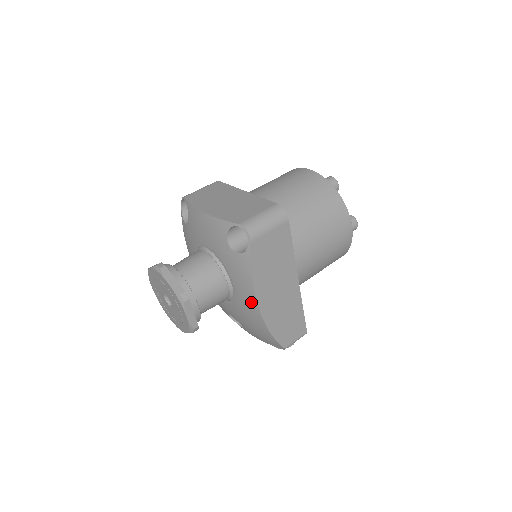
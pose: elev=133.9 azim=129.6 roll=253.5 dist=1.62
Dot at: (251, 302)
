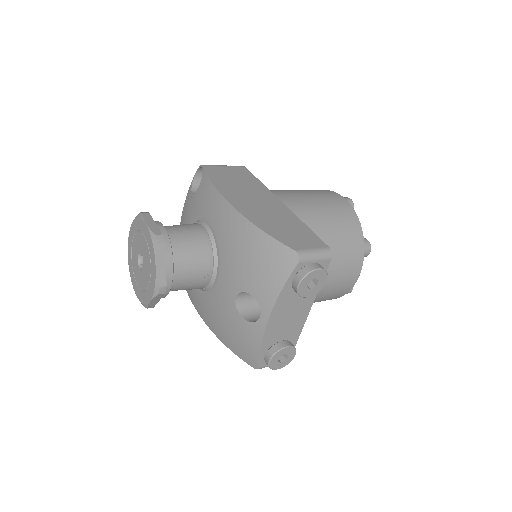
Dot at: (223, 209)
